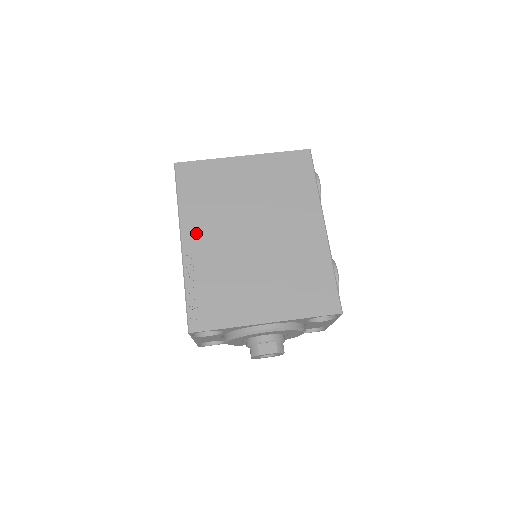
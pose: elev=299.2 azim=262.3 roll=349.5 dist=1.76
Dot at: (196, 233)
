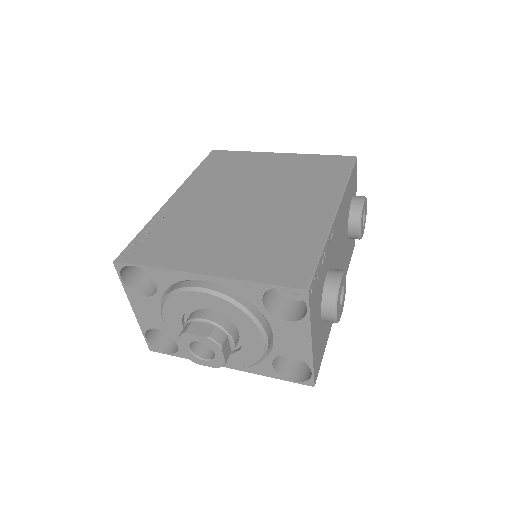
Dot at: (191, 193)
